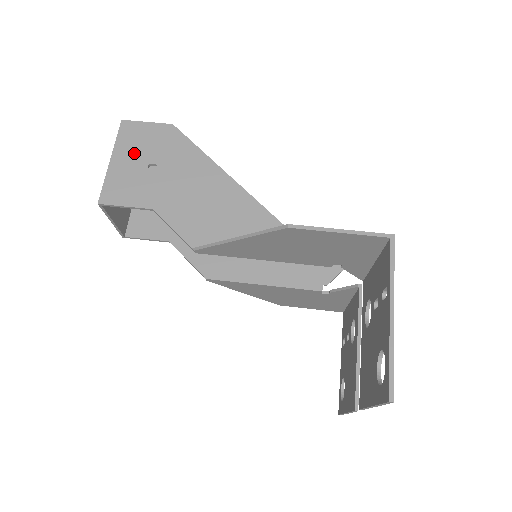
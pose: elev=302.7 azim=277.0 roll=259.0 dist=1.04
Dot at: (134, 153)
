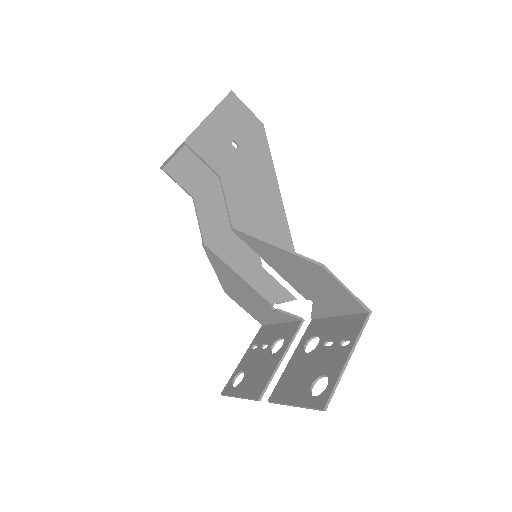
Dot at: (228, 123)
